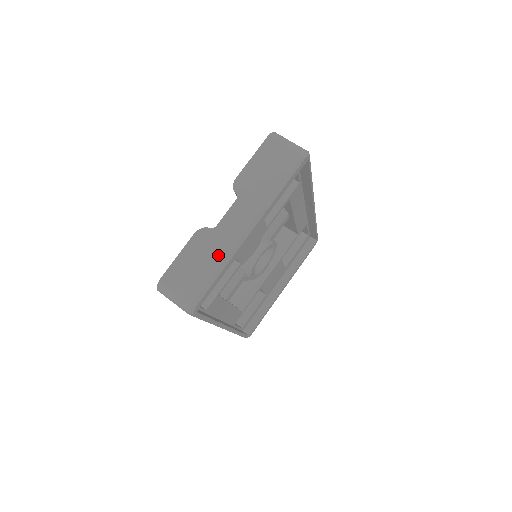
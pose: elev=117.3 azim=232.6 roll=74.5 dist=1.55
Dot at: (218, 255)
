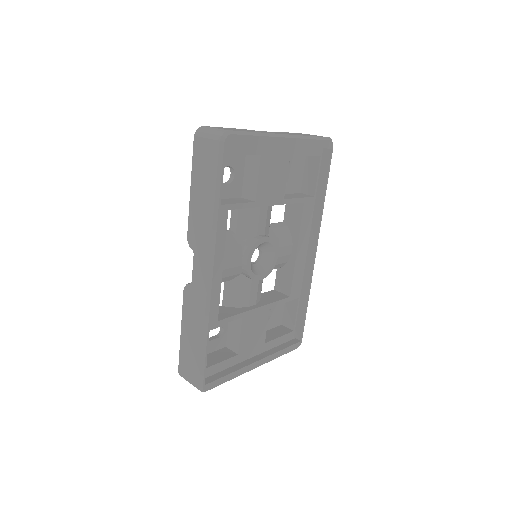
Dot at: occluded
